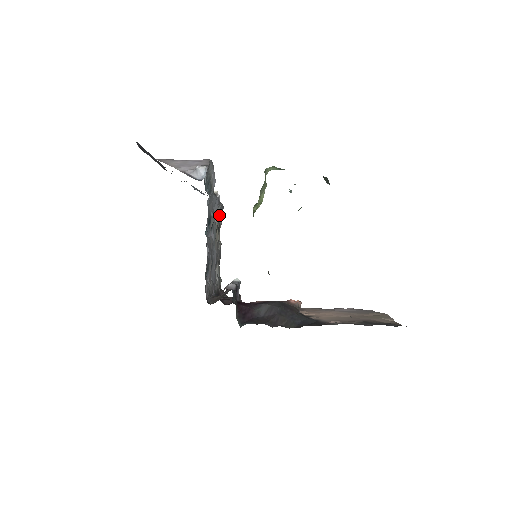
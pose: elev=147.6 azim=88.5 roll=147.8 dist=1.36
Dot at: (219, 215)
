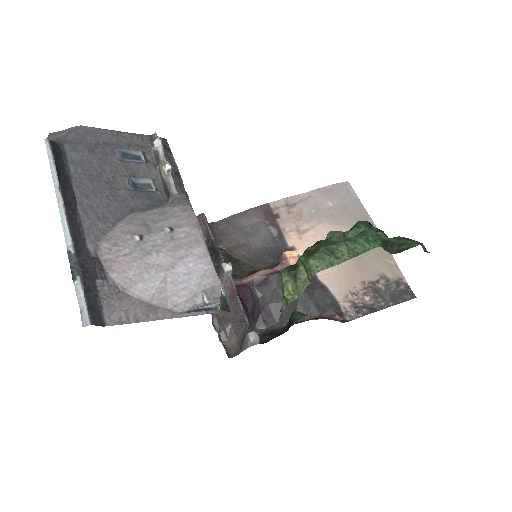
Dot at: occluded
